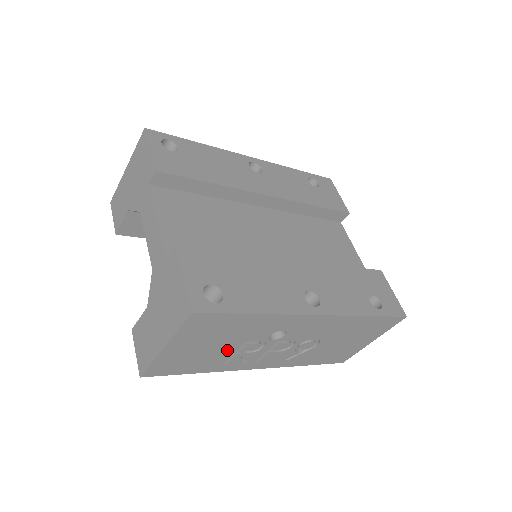
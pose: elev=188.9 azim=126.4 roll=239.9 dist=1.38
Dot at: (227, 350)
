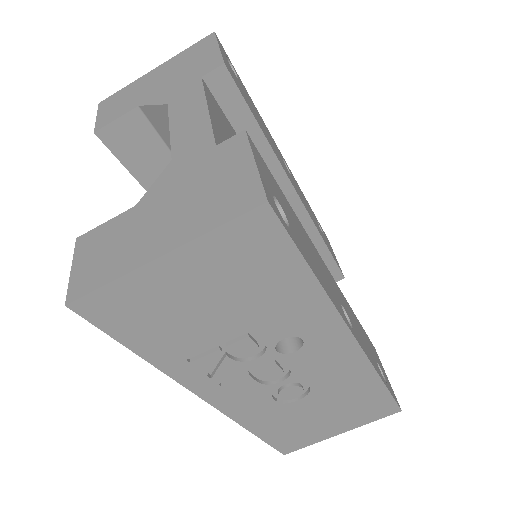
Dot at: (218, 331)
